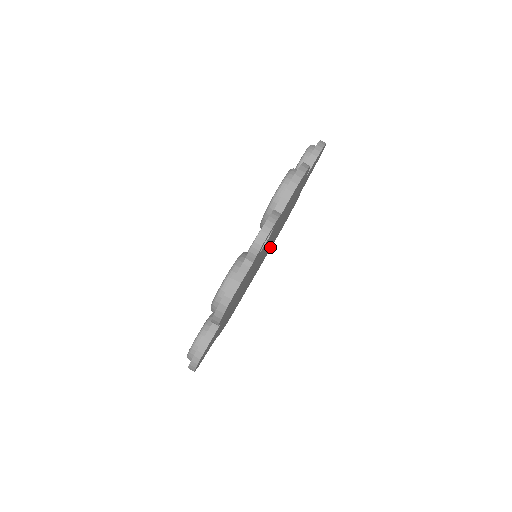
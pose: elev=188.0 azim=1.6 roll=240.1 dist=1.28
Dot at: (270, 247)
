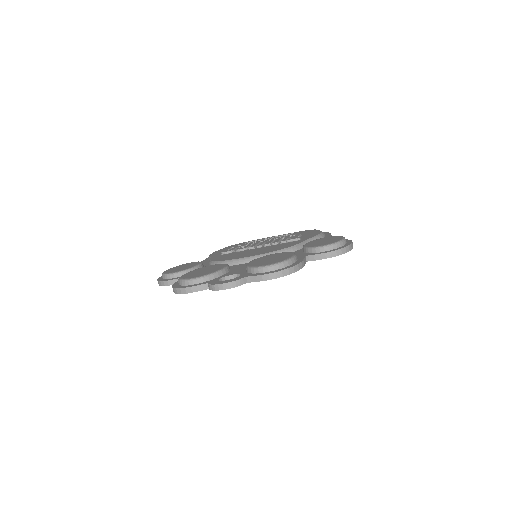
Dot at: occluded
